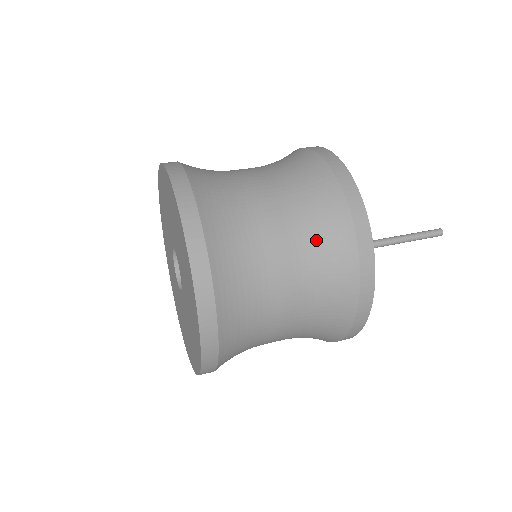
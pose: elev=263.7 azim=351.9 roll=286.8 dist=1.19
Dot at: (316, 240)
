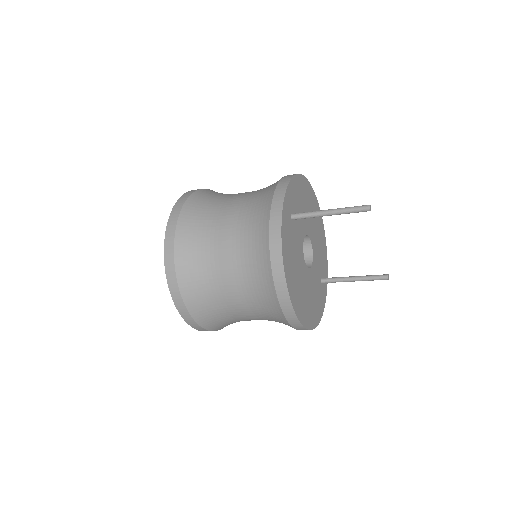
Dot at: (253, 203)
